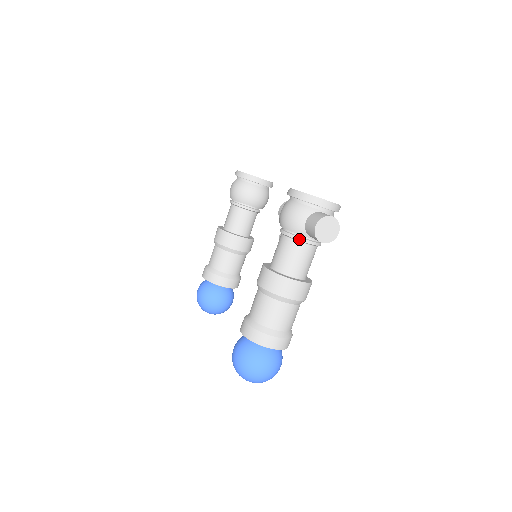
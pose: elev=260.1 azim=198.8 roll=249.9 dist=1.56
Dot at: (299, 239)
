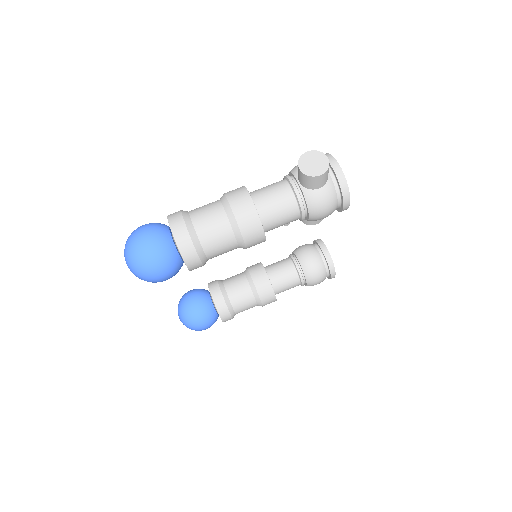
Dot at: (289, 178)
